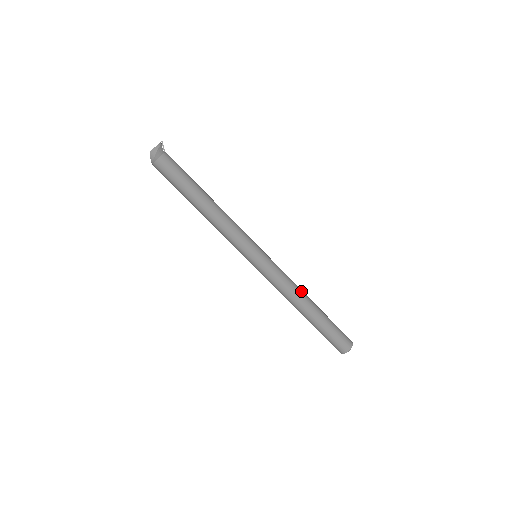
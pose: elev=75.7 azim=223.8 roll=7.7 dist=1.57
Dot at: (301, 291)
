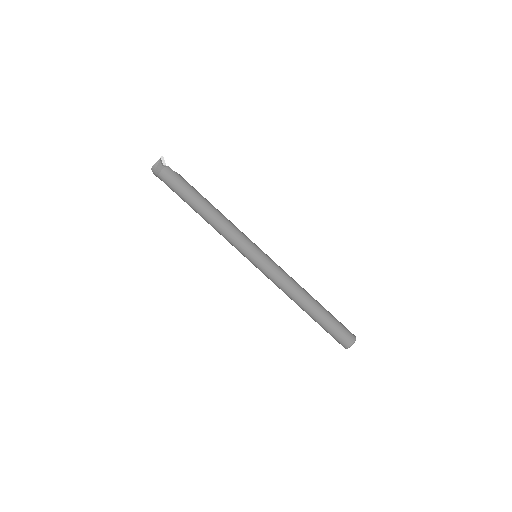
Dot at: (299, 290)
